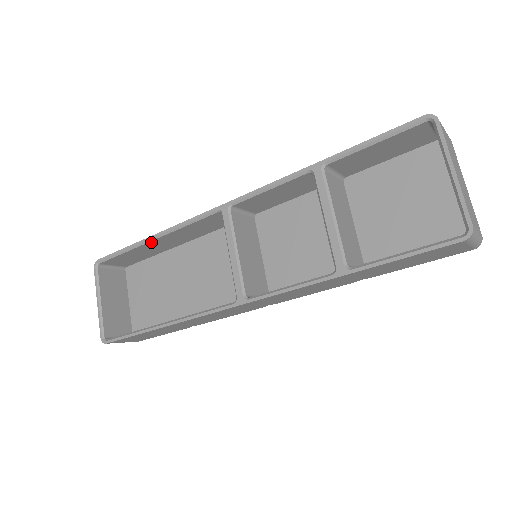
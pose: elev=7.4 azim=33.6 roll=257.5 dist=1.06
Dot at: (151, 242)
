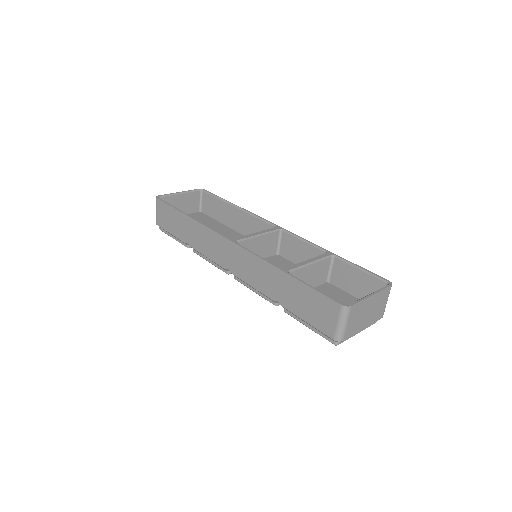
Dot at: (233, 208)
